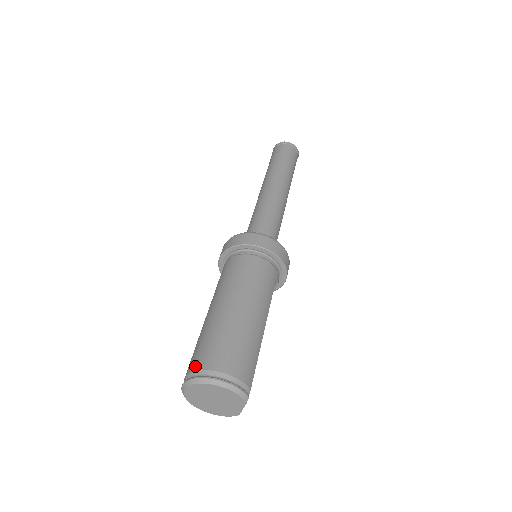
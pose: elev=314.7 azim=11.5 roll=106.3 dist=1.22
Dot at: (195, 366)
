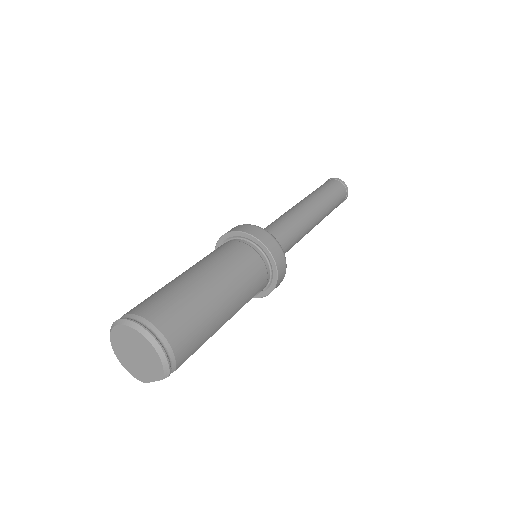
Dot at: (144, 312)
